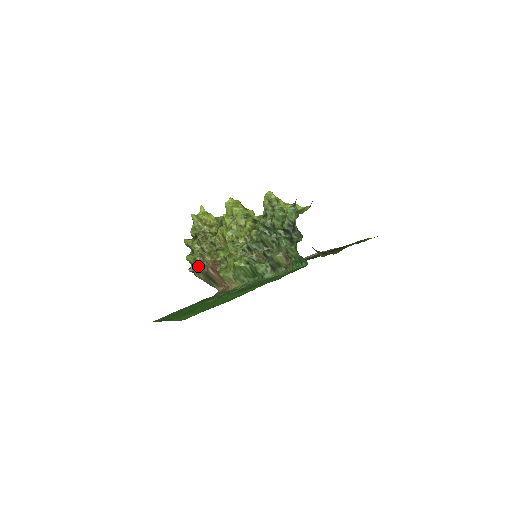
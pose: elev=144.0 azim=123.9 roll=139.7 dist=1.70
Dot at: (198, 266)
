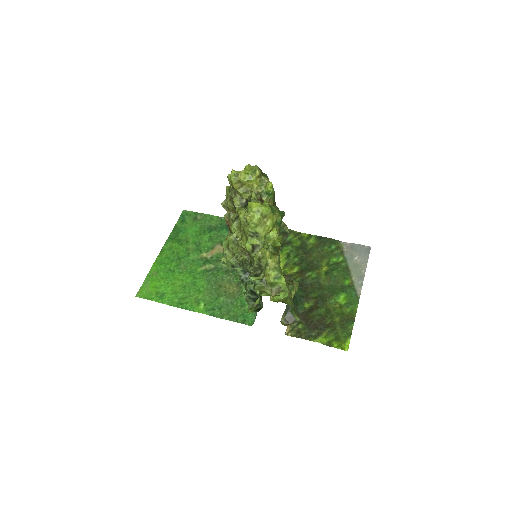
Dot at: occluded
